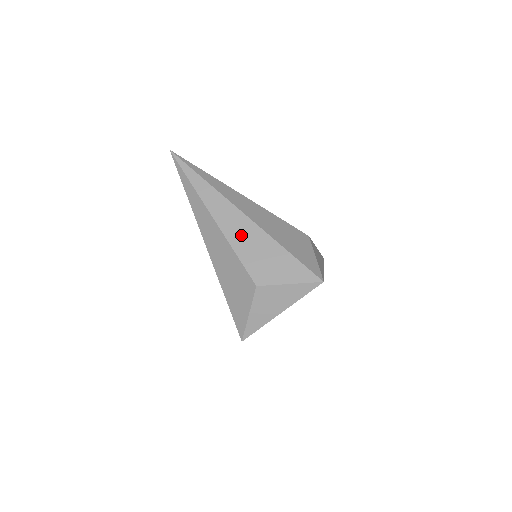
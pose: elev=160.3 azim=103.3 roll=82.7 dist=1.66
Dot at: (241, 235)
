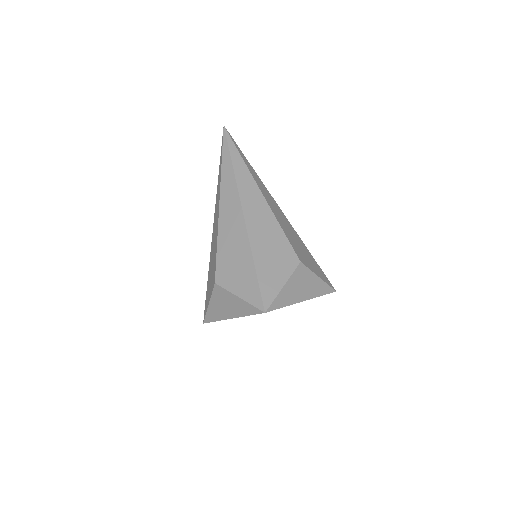
Dot at: (230, 230)
